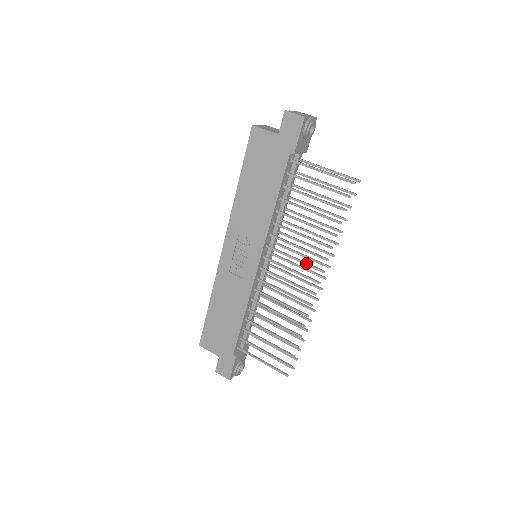
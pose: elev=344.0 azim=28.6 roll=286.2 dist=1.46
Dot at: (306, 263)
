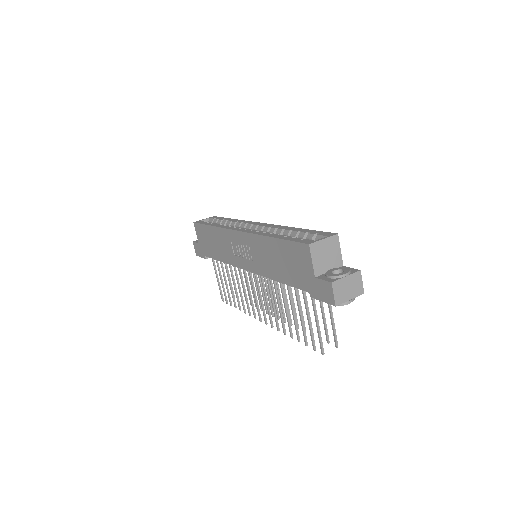
Dot at: (269, 312)
